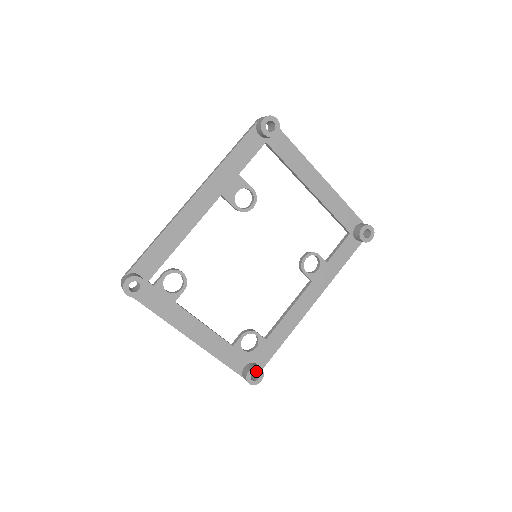
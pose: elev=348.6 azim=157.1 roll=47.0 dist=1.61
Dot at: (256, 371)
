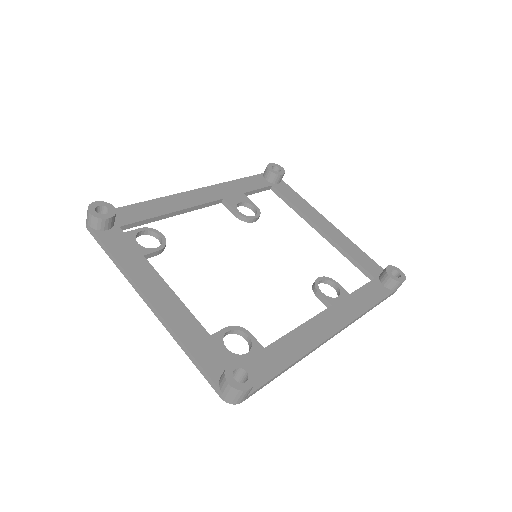
Dot at: (243, 368)
